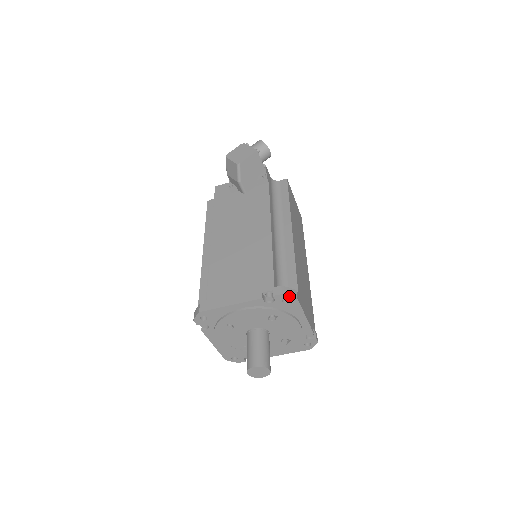
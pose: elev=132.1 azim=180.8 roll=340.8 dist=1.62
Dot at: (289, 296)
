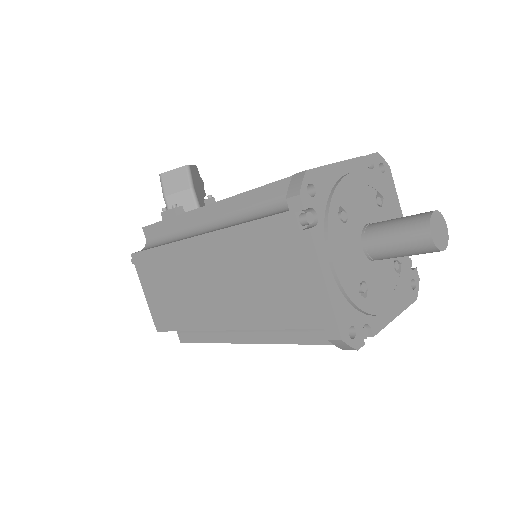
Dot at: (383, 159)
